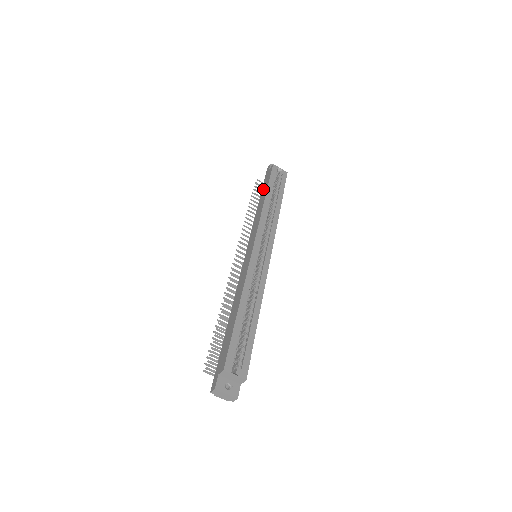
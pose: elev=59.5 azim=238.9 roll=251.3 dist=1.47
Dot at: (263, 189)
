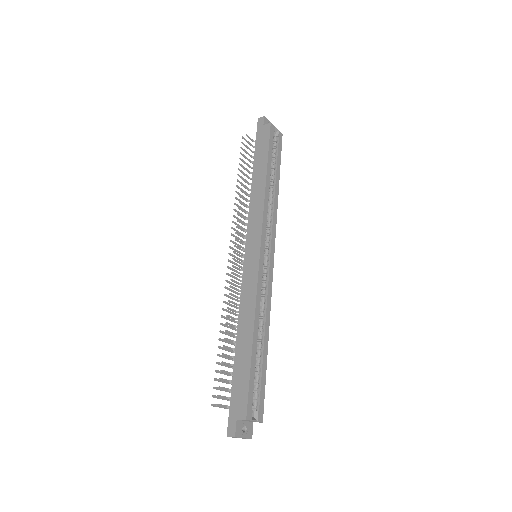
Dot at: (258, 156)
